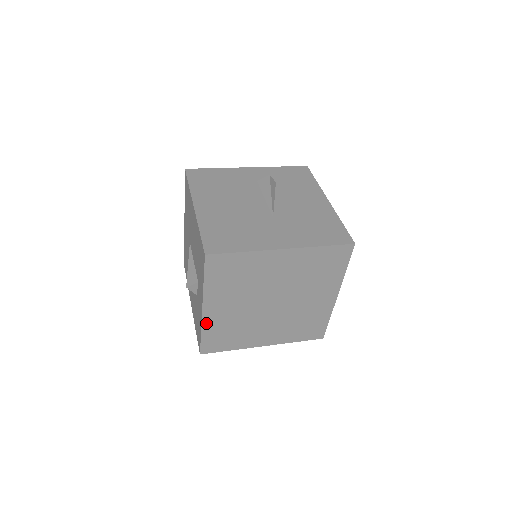
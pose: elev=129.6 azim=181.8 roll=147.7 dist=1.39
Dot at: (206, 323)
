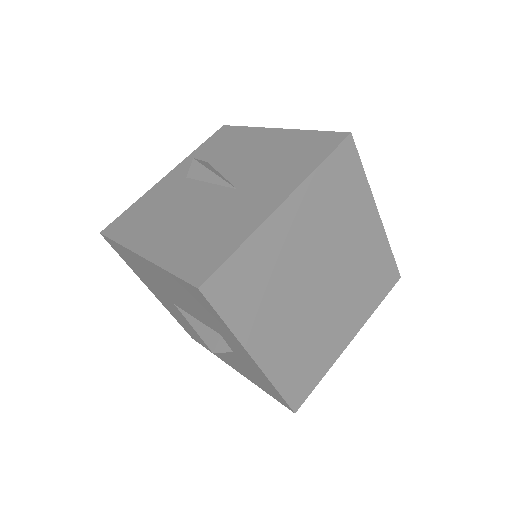
Dot at: (271, 372)
